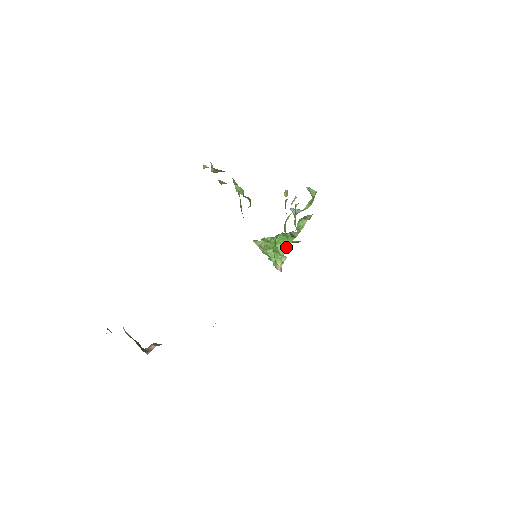
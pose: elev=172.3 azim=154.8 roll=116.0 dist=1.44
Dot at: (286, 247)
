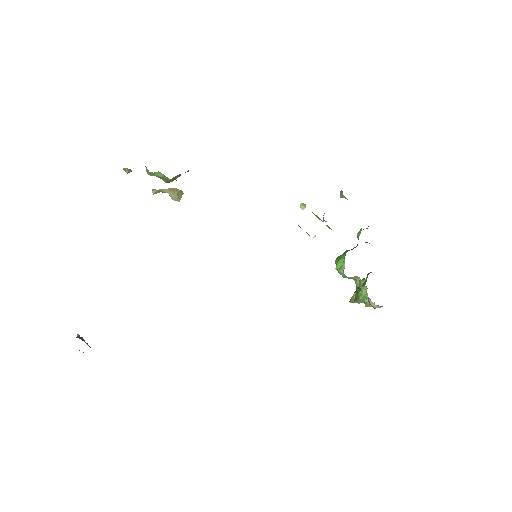
Dot at: (343, 261)
